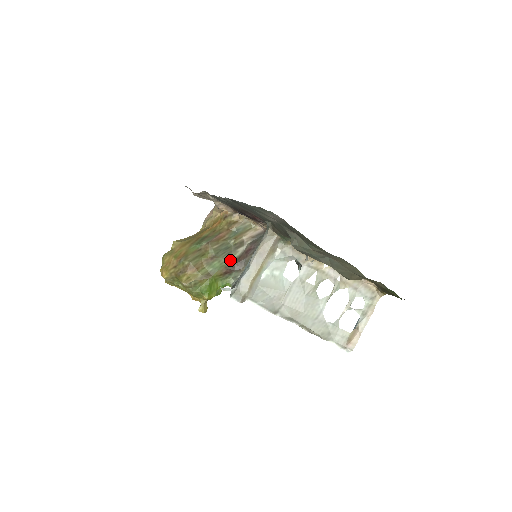
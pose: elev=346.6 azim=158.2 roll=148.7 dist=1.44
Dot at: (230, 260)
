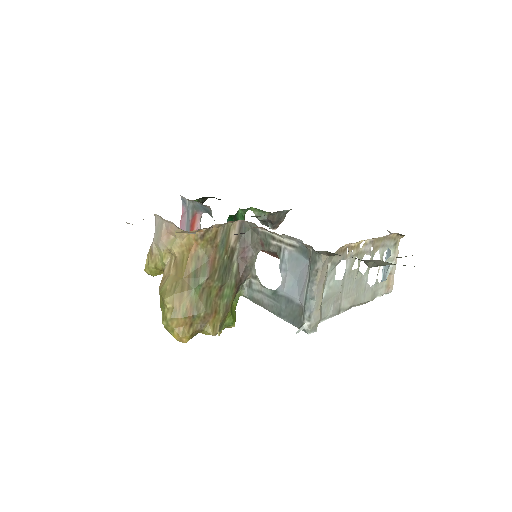
Dot at: (234, 277)
